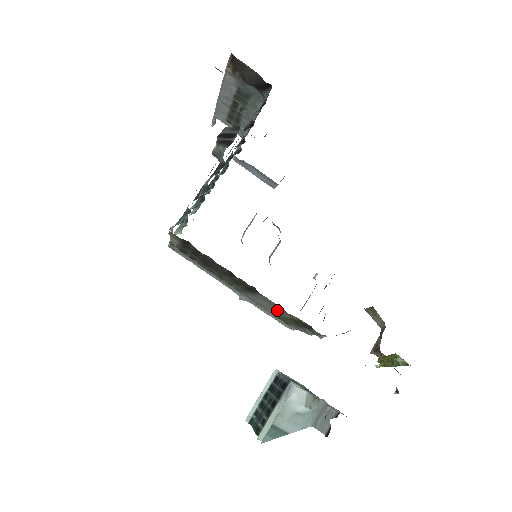
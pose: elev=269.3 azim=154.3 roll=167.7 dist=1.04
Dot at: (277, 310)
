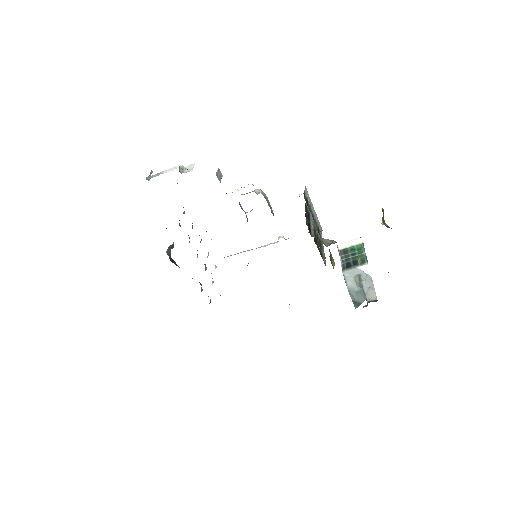
Dot at: occluded
